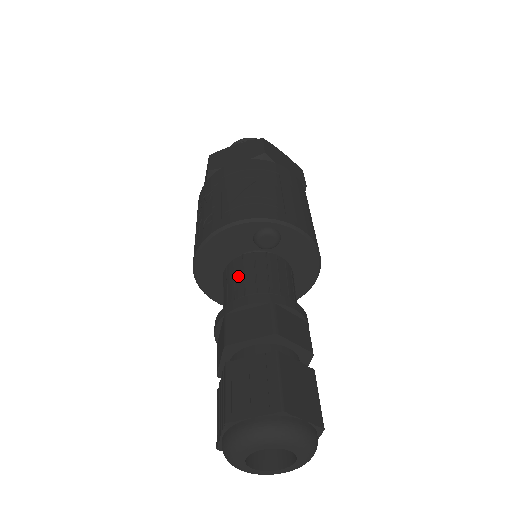
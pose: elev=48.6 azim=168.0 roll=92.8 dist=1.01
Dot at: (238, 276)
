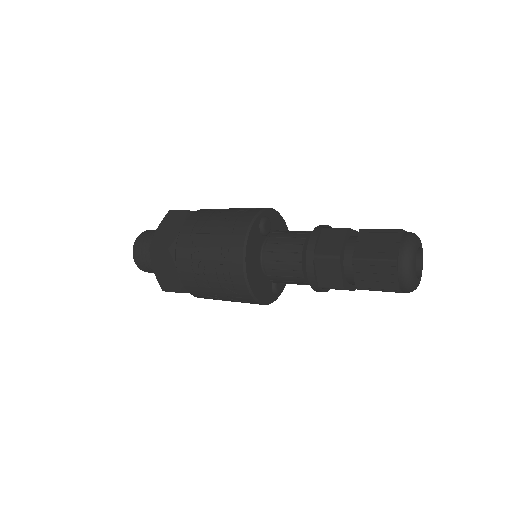
Dot at: (283, 249)
